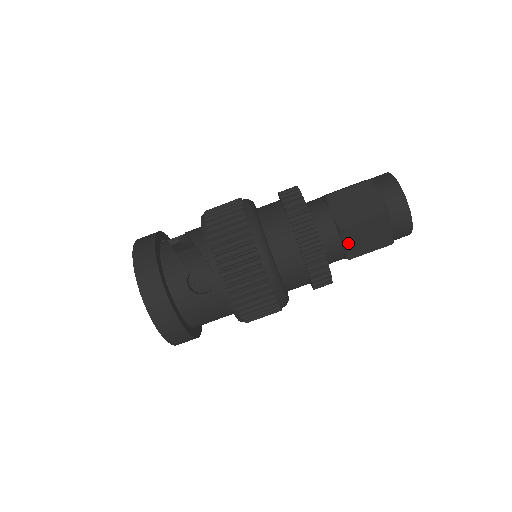
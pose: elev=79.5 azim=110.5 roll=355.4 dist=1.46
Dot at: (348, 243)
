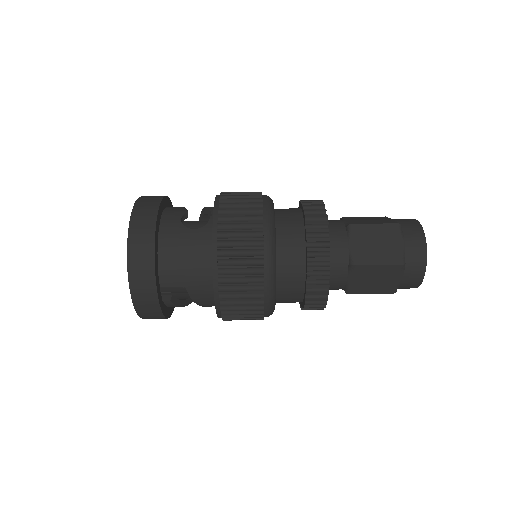
Dot at: (355, 244)
